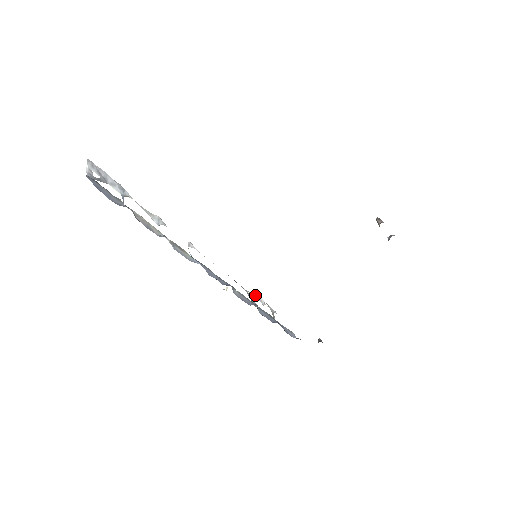
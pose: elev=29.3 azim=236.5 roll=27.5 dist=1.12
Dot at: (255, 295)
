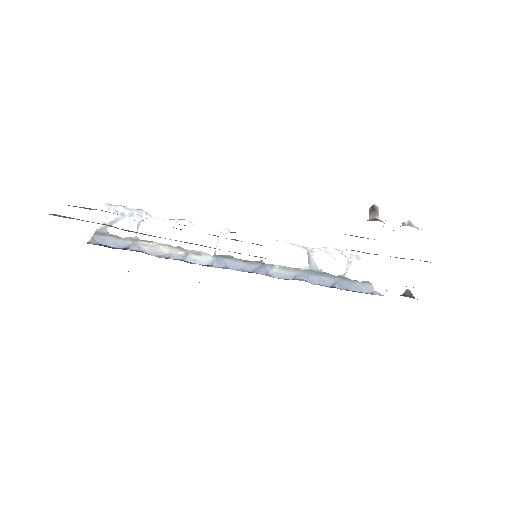
Dot at: (324, 248)
